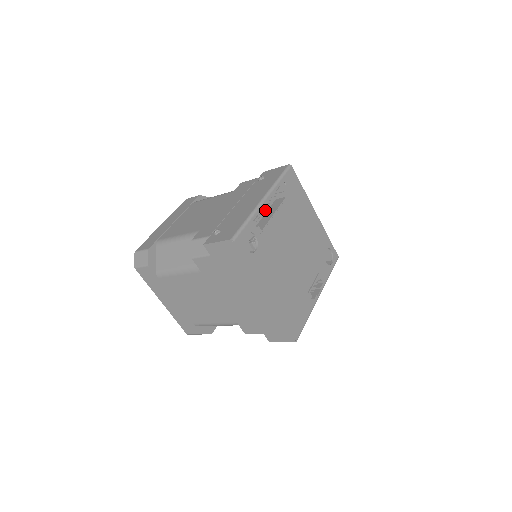
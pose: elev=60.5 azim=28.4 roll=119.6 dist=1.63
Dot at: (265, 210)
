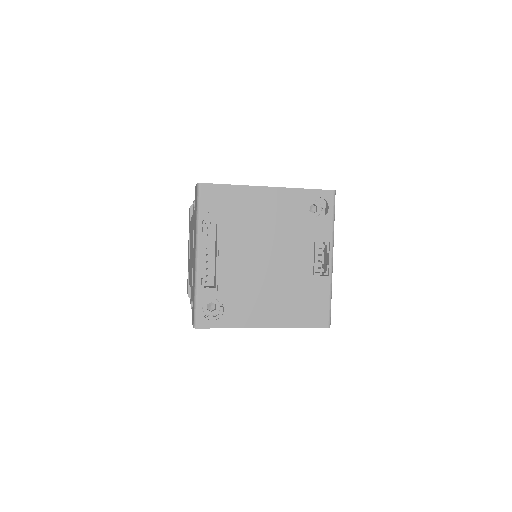
Dot at: (206, 262)
